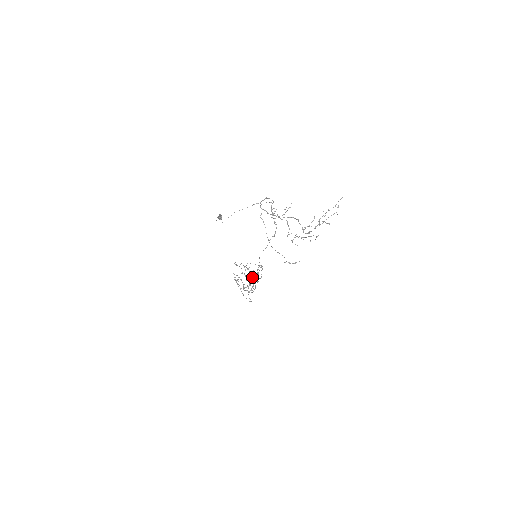
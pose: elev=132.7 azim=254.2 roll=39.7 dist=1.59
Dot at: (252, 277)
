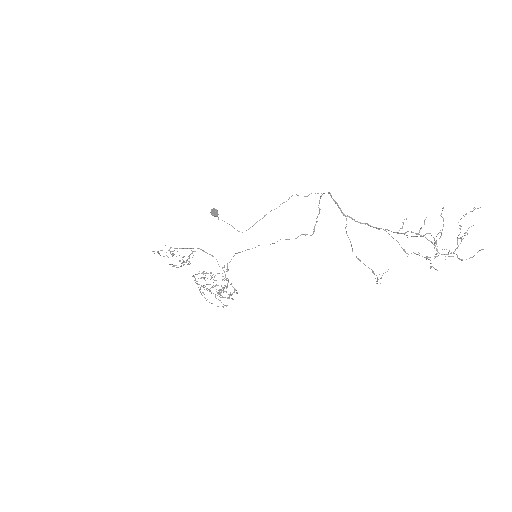
Dot at: occluded
